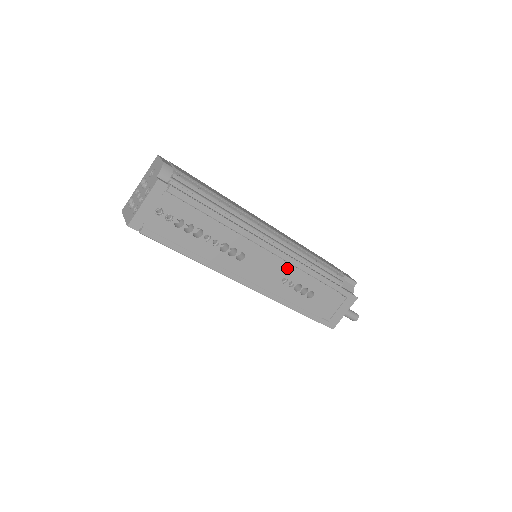
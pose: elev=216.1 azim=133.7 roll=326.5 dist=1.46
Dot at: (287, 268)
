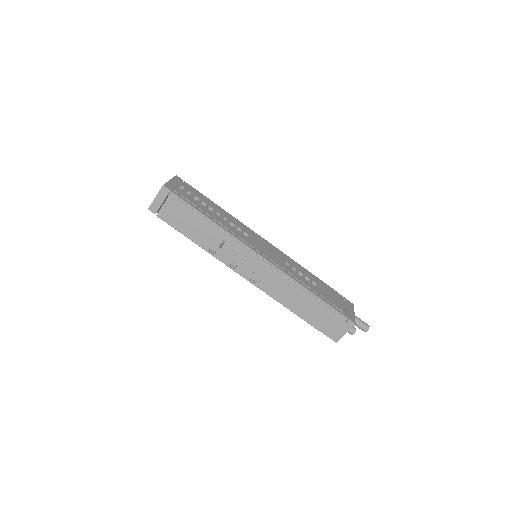
Dot at: (284, 257)
